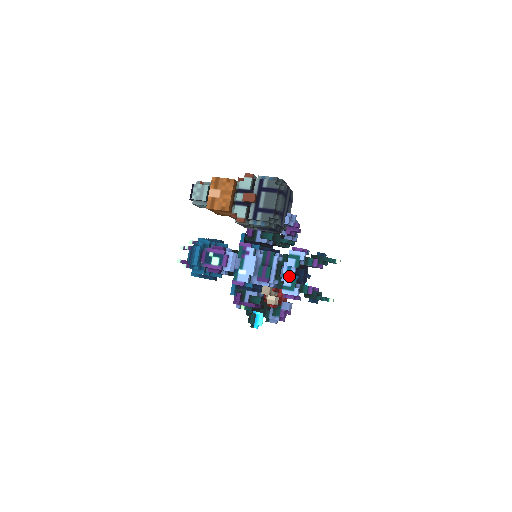
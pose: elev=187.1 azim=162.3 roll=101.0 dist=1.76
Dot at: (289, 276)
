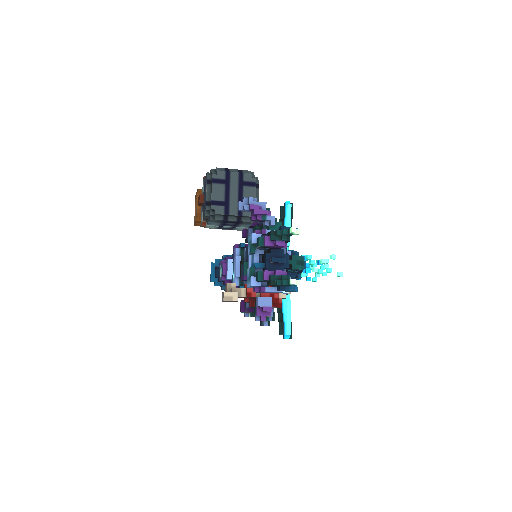
Dot at: (253, 266)
